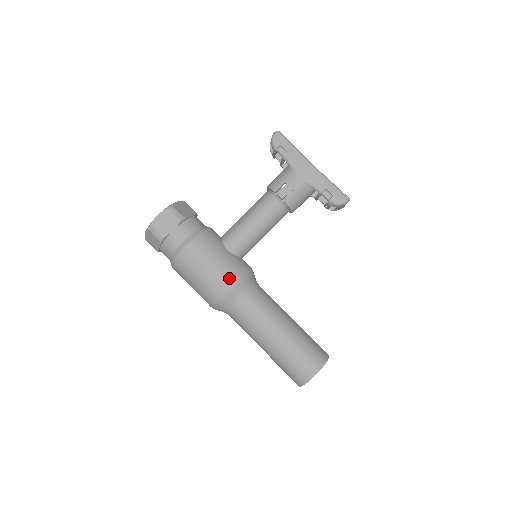
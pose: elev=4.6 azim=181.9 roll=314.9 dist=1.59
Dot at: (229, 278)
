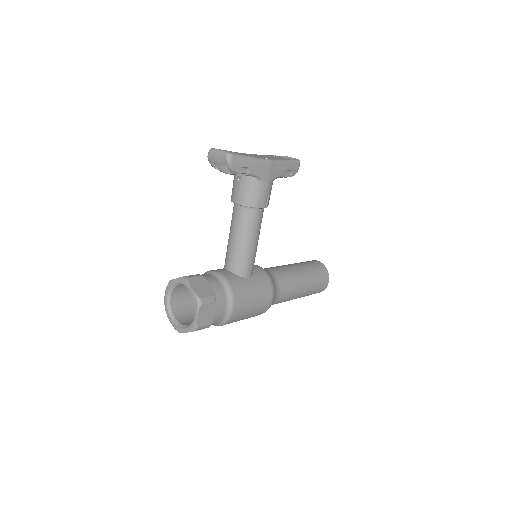
Dot at: (269, 295)
